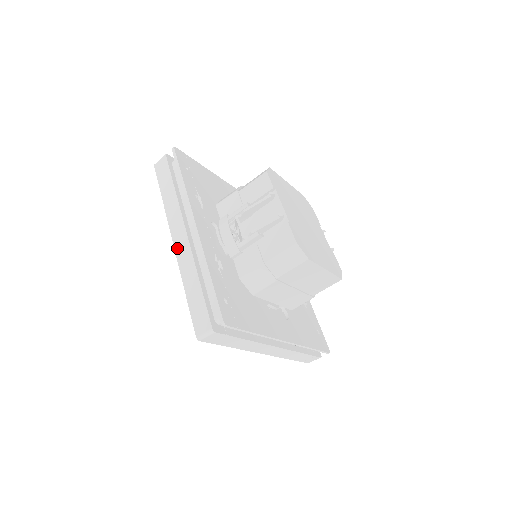
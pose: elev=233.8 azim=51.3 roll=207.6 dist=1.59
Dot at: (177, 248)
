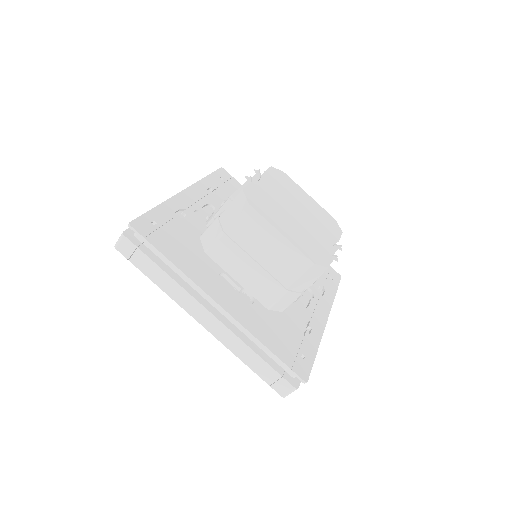
Dot at: occluded
